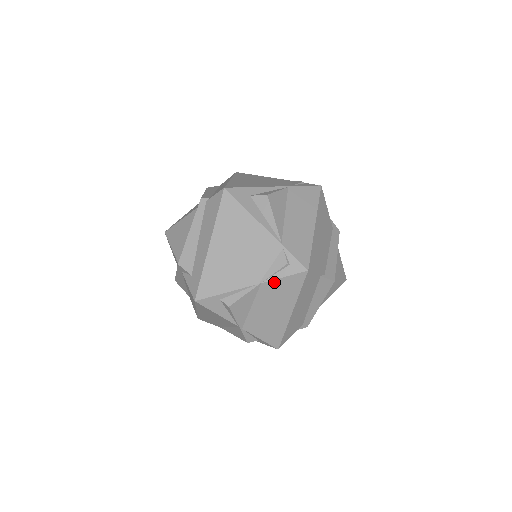
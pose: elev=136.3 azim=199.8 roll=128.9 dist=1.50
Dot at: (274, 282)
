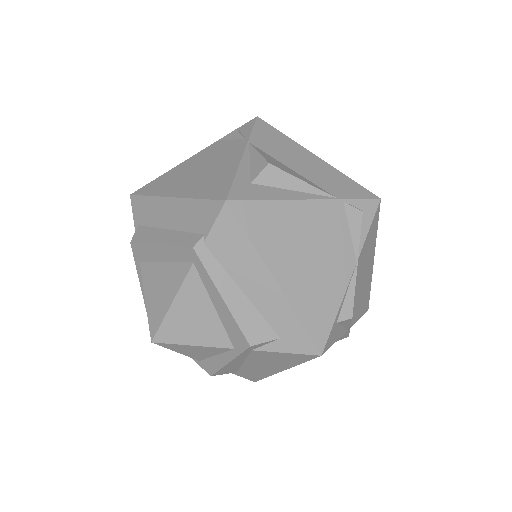
Dot at: (364, 245)
